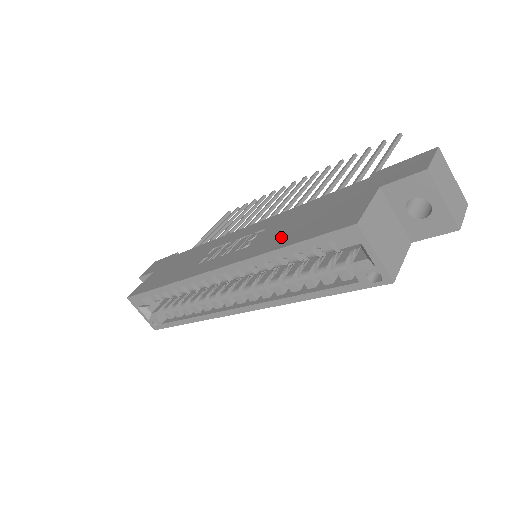
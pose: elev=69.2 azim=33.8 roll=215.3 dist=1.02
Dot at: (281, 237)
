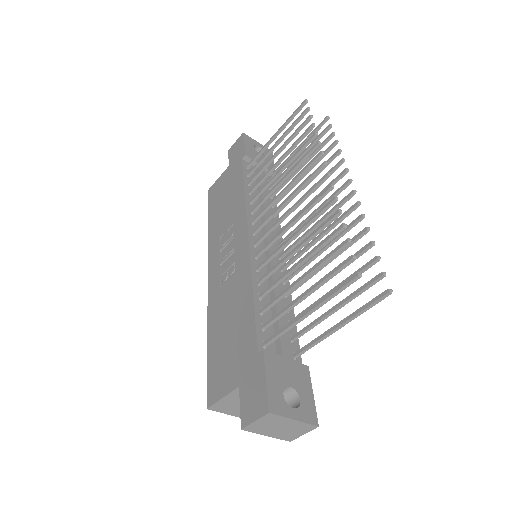
Dot at: (218, 324)
